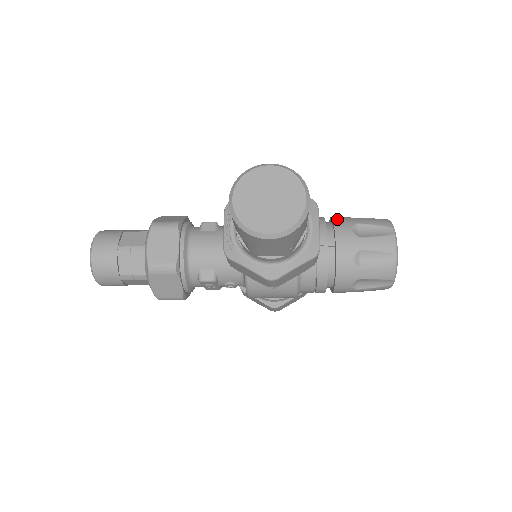
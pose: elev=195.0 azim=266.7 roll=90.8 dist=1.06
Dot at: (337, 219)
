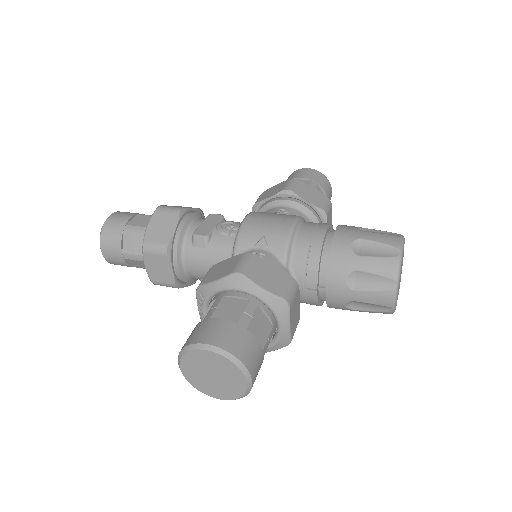
Dot at: (334, 257)
